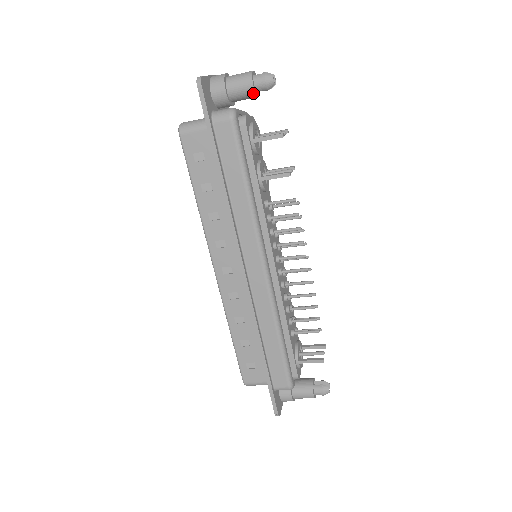
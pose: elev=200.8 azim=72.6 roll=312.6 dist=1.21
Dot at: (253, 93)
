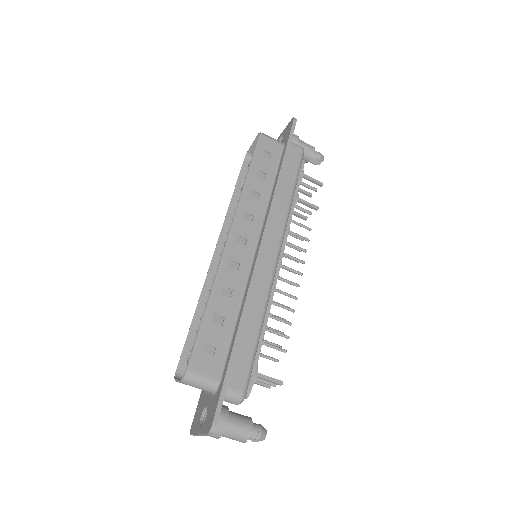
Dot at: (311, 155)
